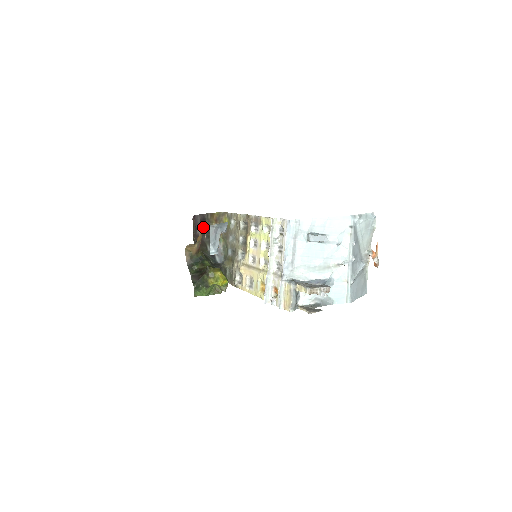
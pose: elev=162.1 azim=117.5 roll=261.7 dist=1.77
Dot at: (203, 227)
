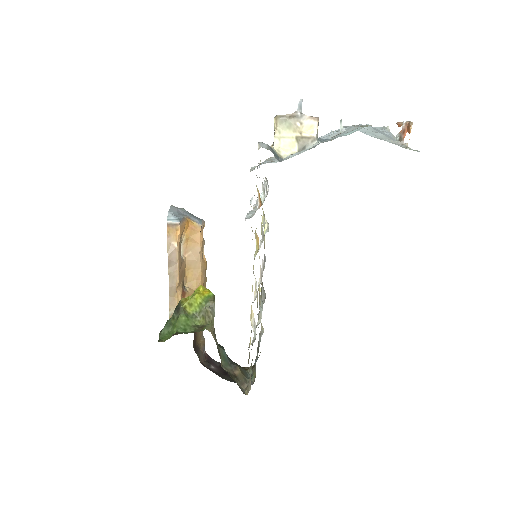
Dot at: (224, 371)
